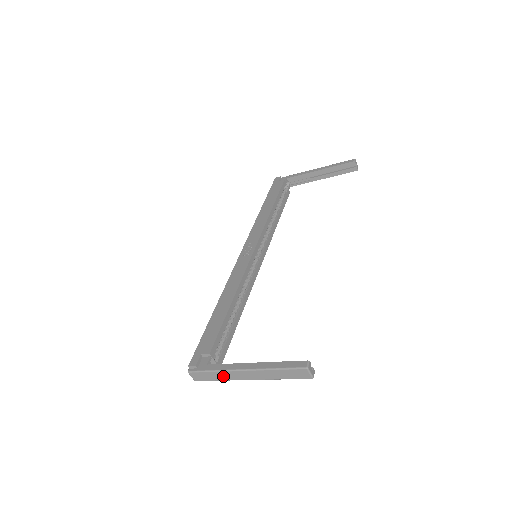
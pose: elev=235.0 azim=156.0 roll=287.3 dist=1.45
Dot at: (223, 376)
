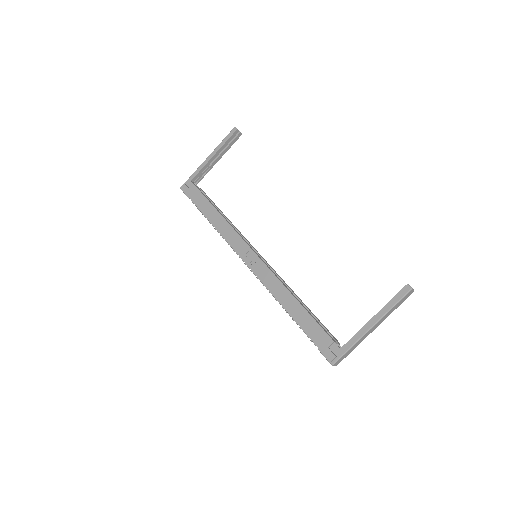
Dot at: (357, 344)
